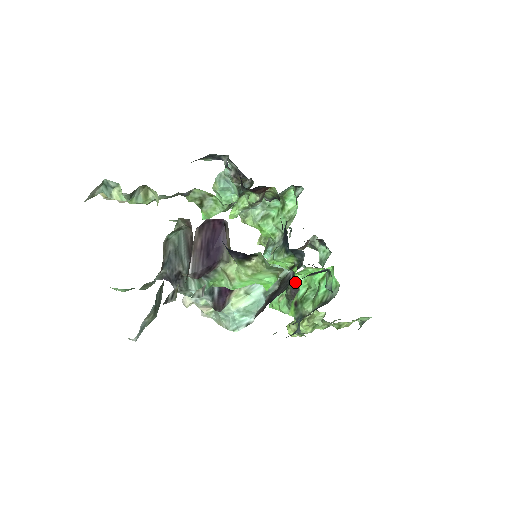
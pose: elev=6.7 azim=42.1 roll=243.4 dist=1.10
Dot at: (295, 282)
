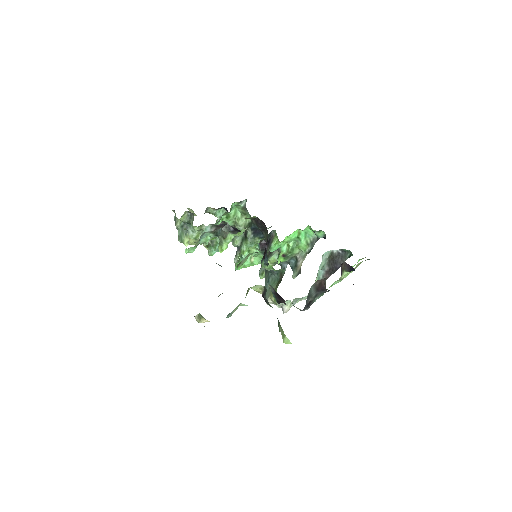
Dot at: (279, 247)
